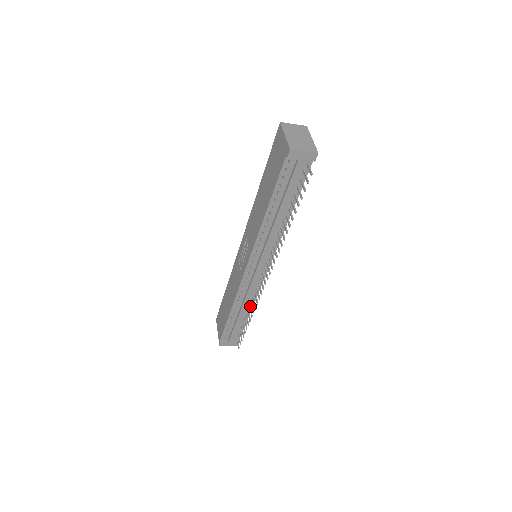
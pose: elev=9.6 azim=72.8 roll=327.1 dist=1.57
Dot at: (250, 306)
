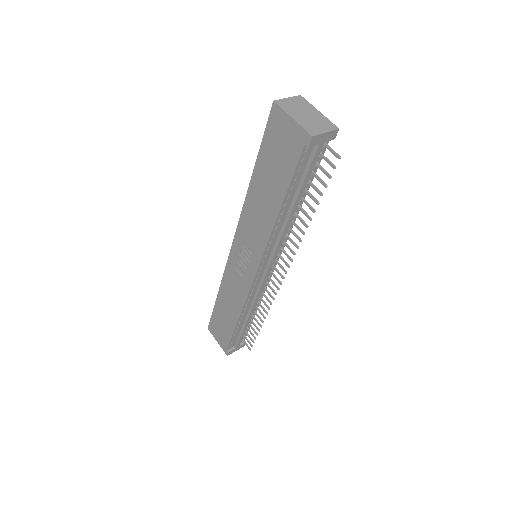
Dot at: (257, 307)
